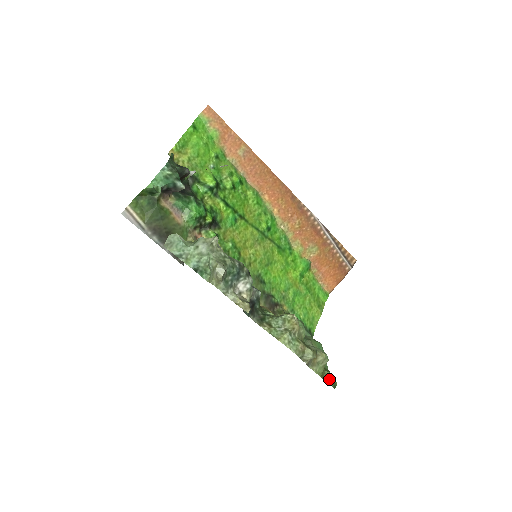
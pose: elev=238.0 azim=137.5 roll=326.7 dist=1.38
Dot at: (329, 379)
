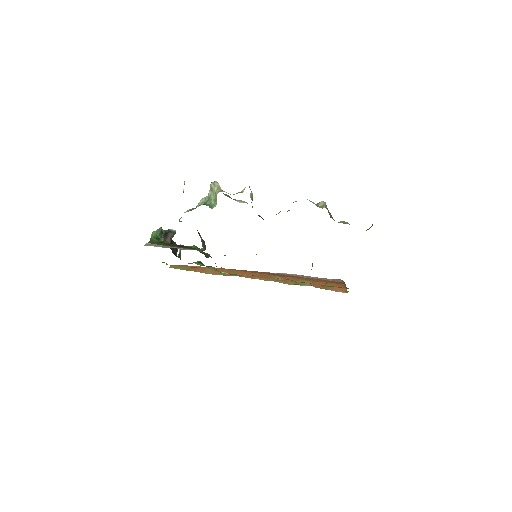
Dot at: (366, 230)
